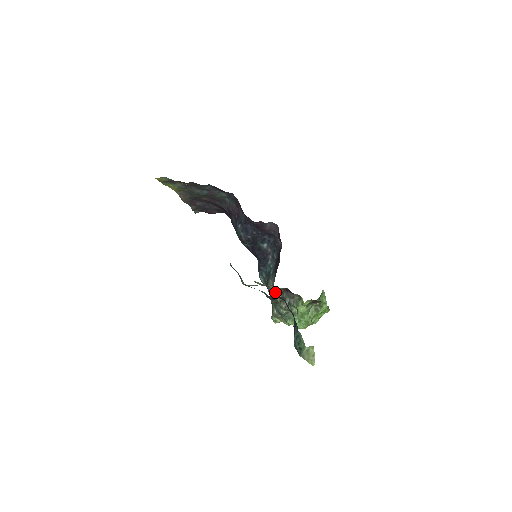
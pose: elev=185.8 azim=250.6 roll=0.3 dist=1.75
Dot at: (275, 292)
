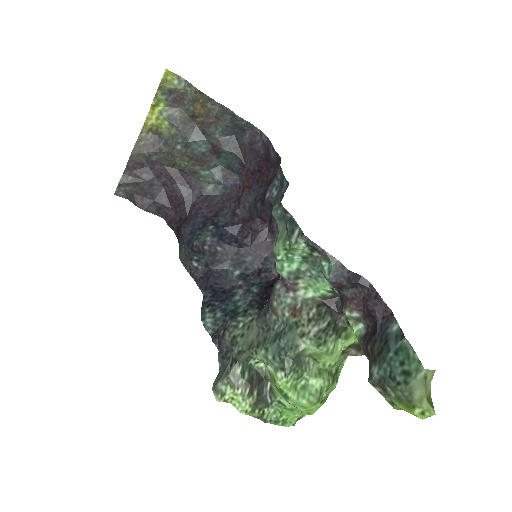
Dot at: (303, 302)
